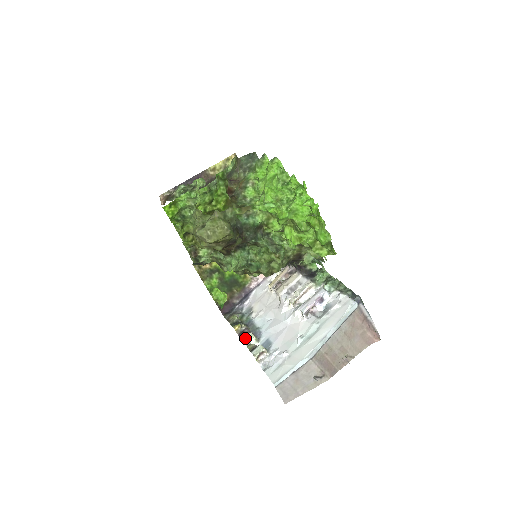
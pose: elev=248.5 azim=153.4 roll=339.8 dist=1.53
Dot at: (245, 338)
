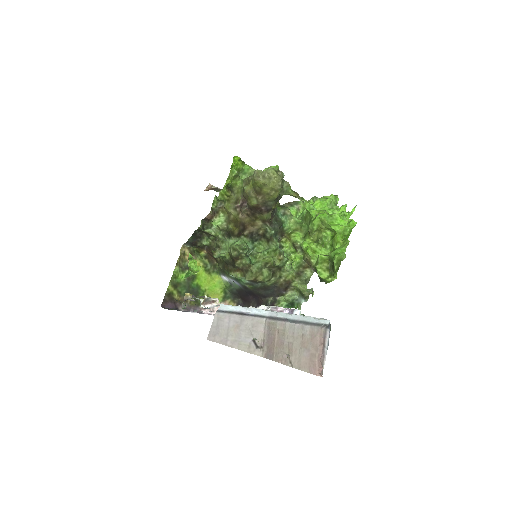
Dot at: (195, 297)
